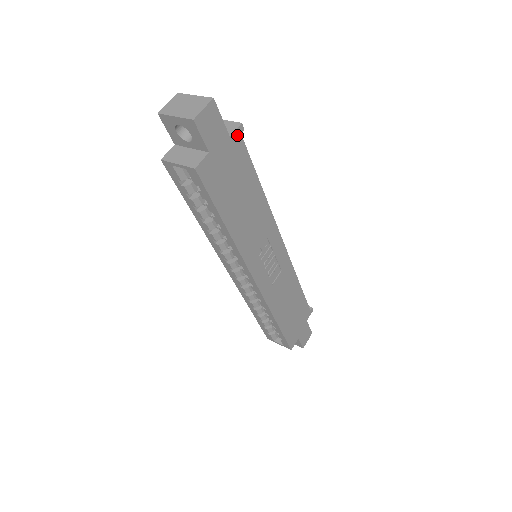
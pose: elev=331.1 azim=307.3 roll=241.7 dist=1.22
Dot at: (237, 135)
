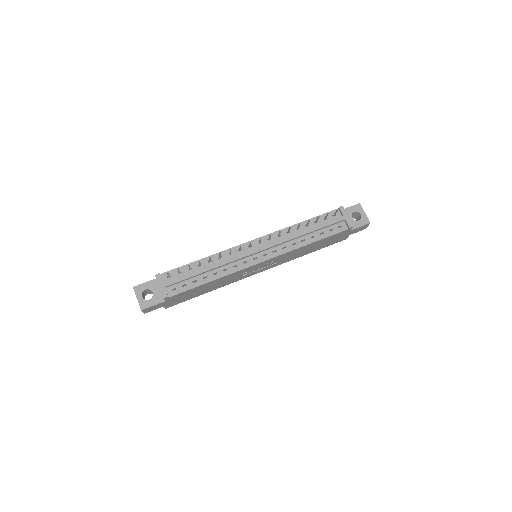
Dot at: (167, 299)
